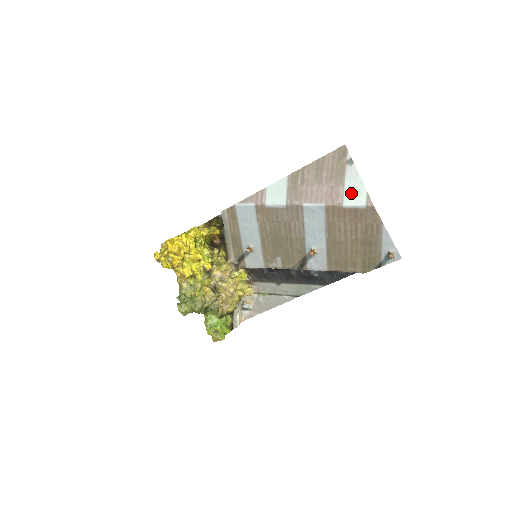
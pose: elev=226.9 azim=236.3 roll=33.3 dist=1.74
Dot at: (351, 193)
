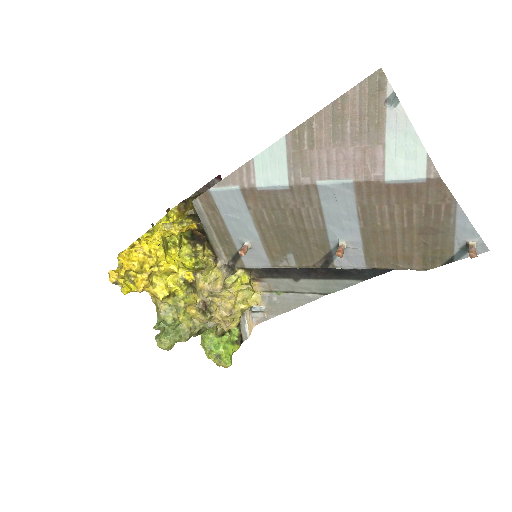
Dot at: (398, 157)
